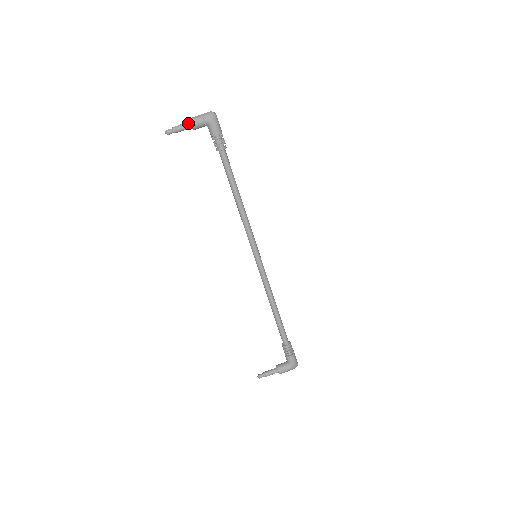
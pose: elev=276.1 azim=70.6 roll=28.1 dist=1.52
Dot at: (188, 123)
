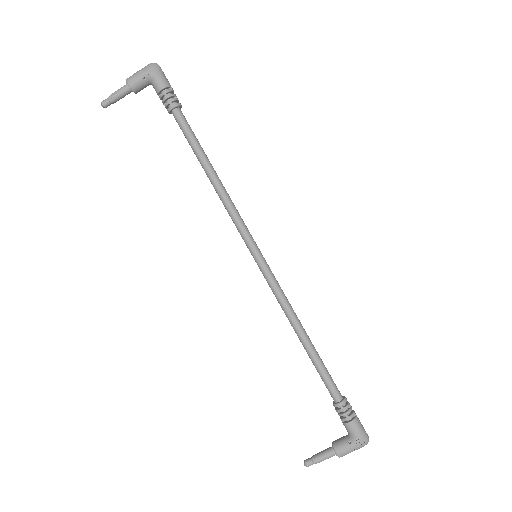
Dot at: (125, 85)
